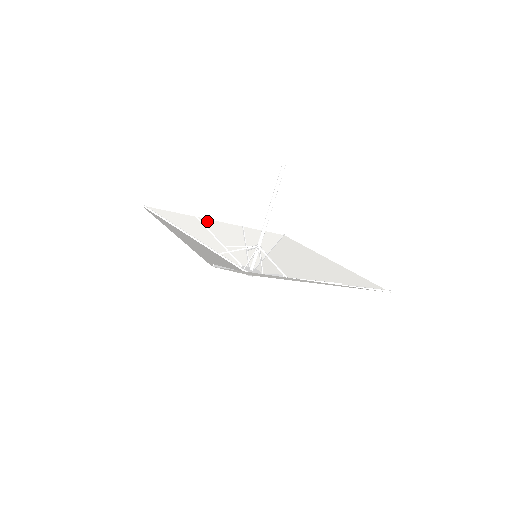
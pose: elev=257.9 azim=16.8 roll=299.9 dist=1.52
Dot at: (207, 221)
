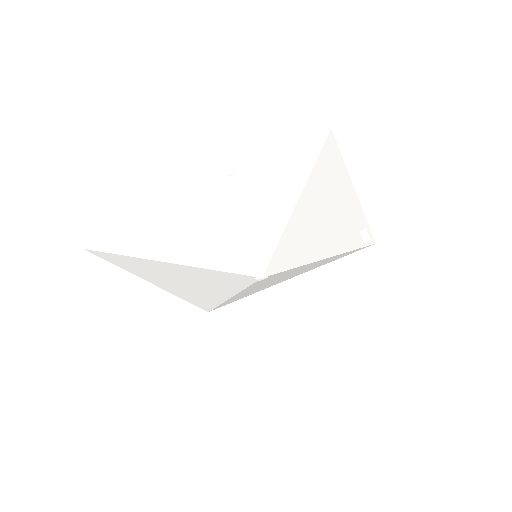
Dot at: (151, 280)
